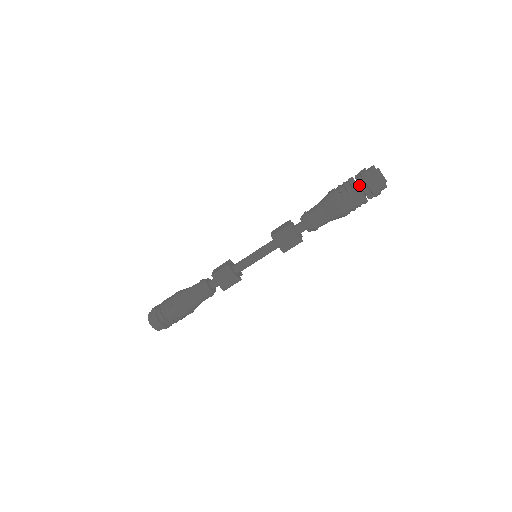
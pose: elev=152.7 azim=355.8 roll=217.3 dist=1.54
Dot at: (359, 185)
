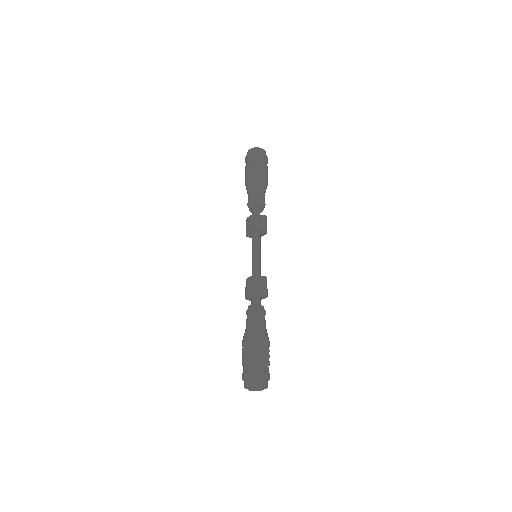
Dot at: occluded
